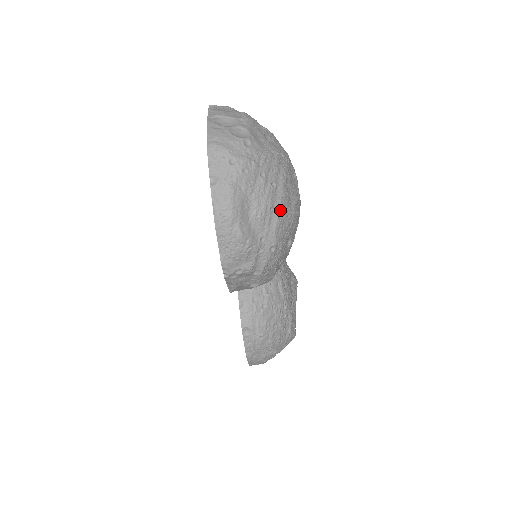
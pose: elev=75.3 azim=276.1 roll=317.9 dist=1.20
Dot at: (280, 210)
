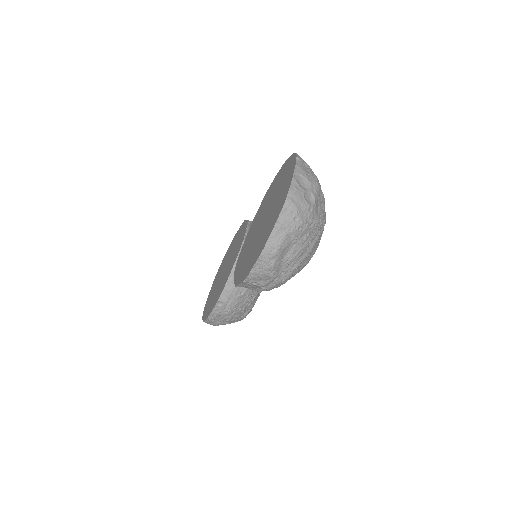
Dot at: (303, 259)
